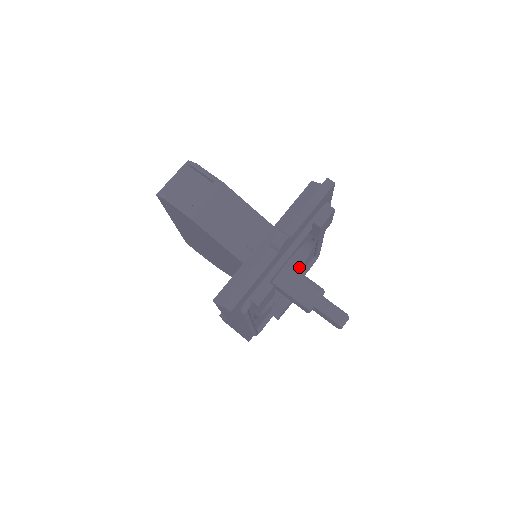
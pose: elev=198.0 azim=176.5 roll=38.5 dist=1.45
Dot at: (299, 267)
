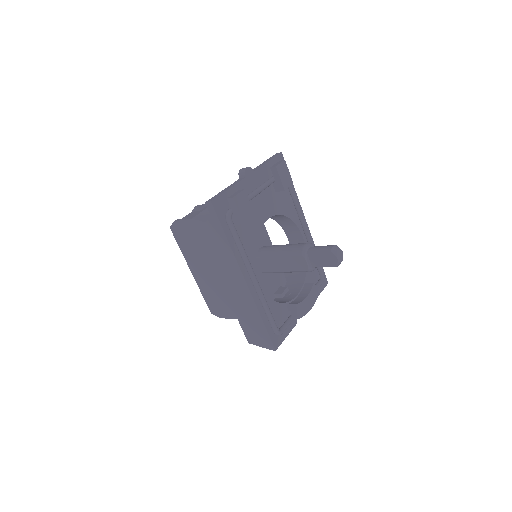
Dot at: (304, 275)
